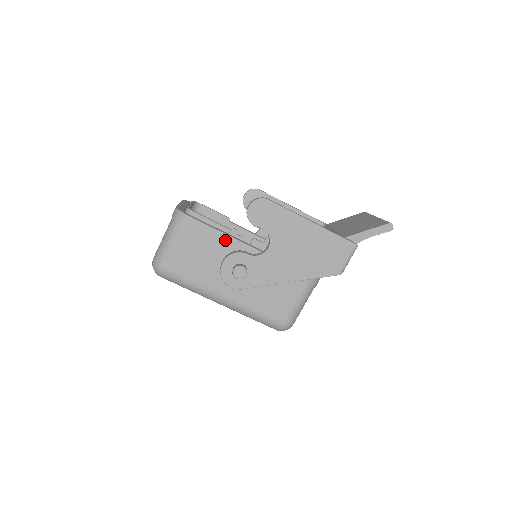
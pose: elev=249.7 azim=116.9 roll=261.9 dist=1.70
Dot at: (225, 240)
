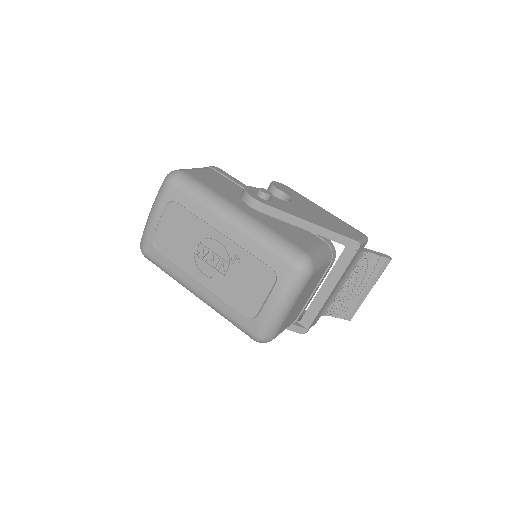
Dot at: occluded
